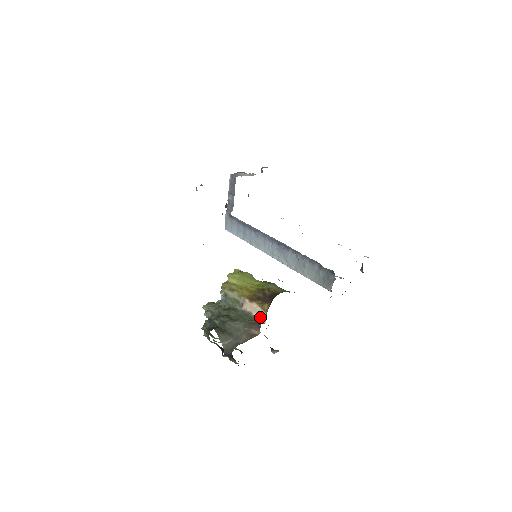
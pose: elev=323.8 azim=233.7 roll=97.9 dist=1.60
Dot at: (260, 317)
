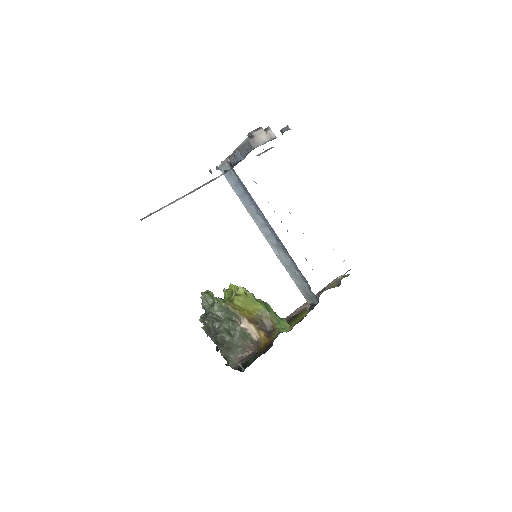
Dot at: (254, 336)
